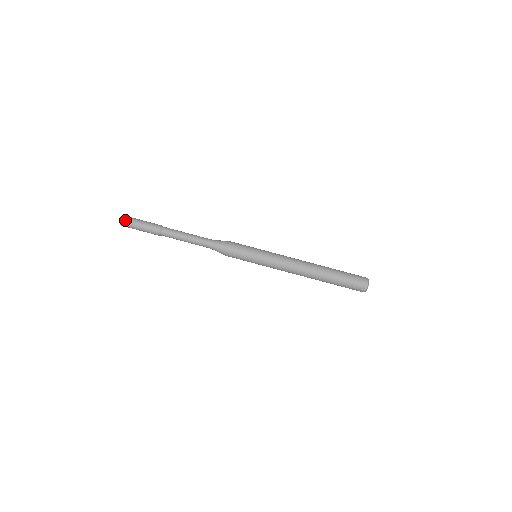
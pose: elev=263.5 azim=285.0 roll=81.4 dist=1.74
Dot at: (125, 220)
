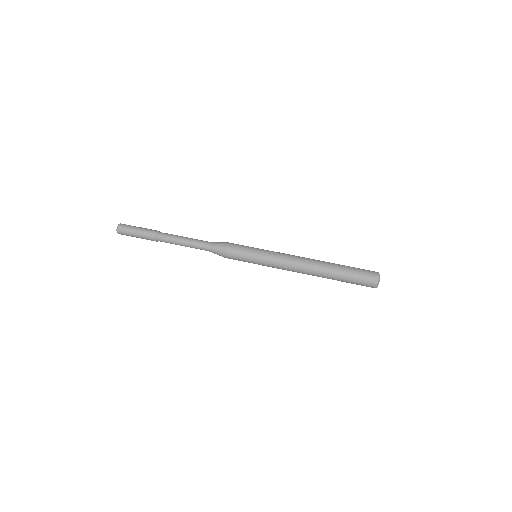
Dot at: (125, 224)
